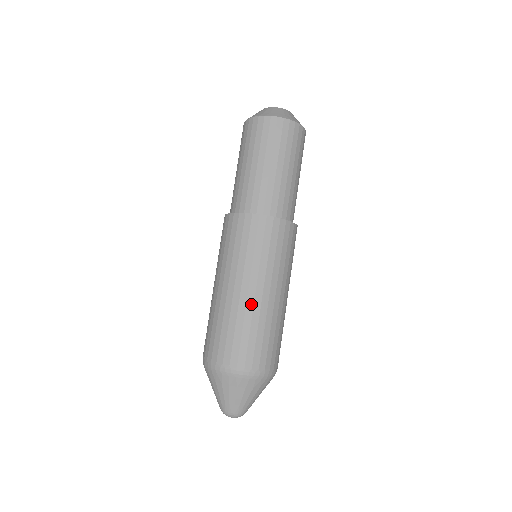
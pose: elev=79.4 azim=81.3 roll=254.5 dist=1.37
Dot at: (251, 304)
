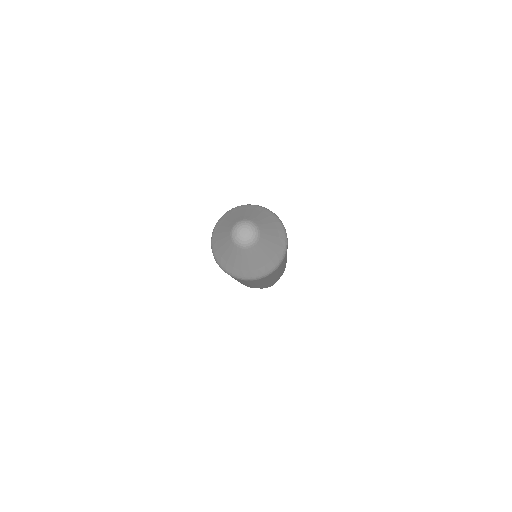
Dot at: occluded
